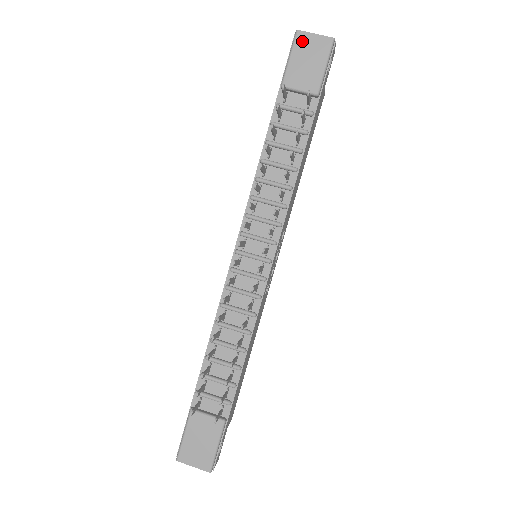
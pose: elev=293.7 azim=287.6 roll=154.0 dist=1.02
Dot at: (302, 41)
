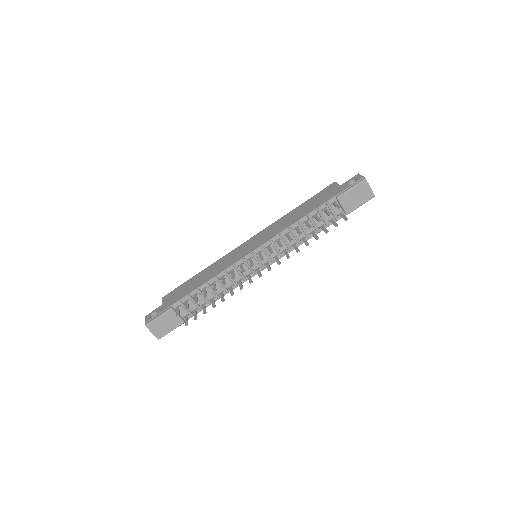
Dot at: (363, 186)
